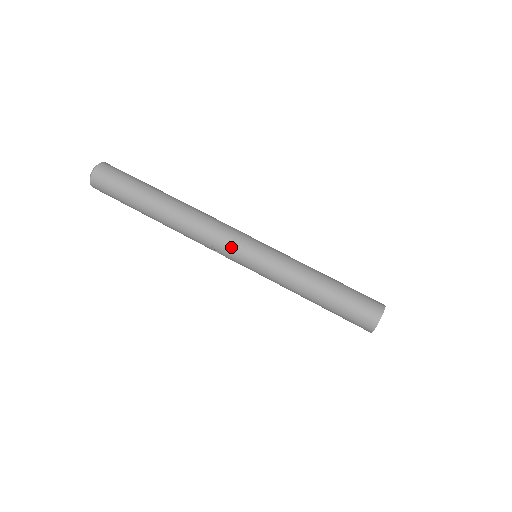
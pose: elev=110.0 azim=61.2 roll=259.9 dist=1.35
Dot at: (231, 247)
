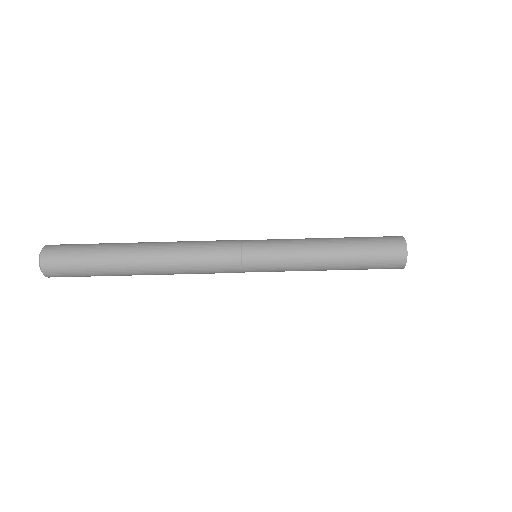
Dot at: occluded
